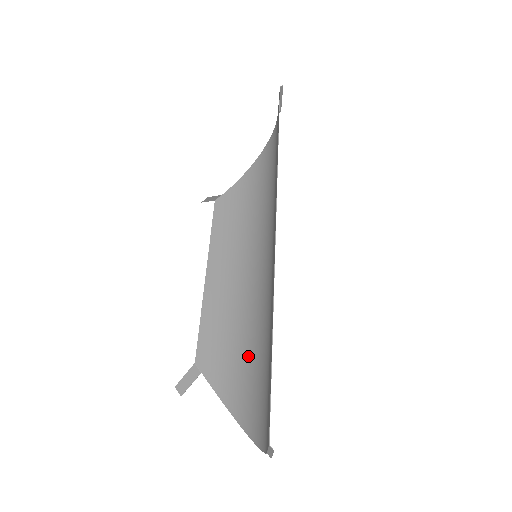
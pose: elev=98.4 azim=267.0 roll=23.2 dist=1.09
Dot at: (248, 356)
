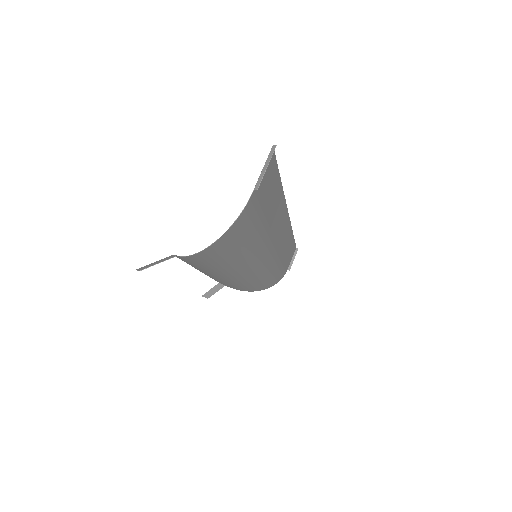
Dot at: (231, 257)
